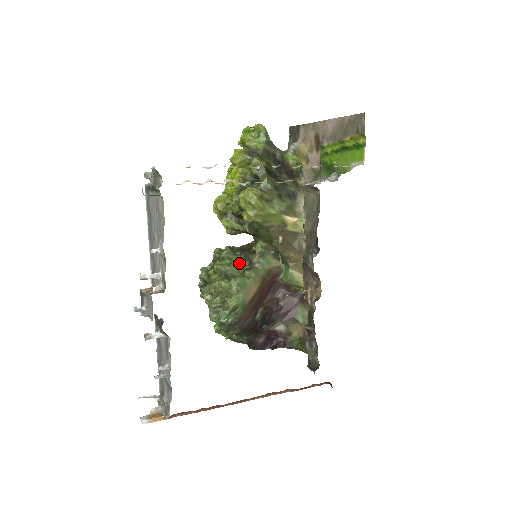
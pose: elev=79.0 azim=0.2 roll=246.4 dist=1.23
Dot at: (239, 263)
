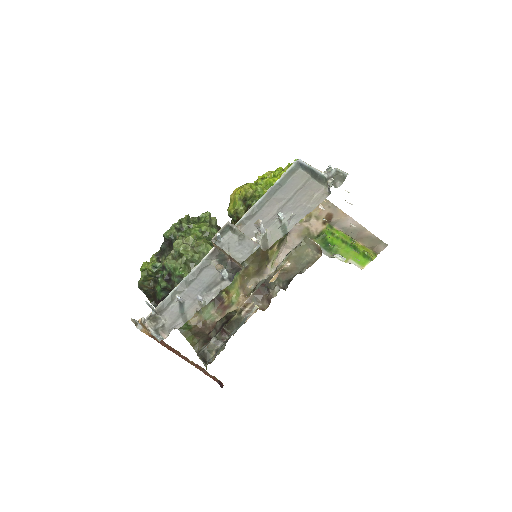
Dot at: occluded
